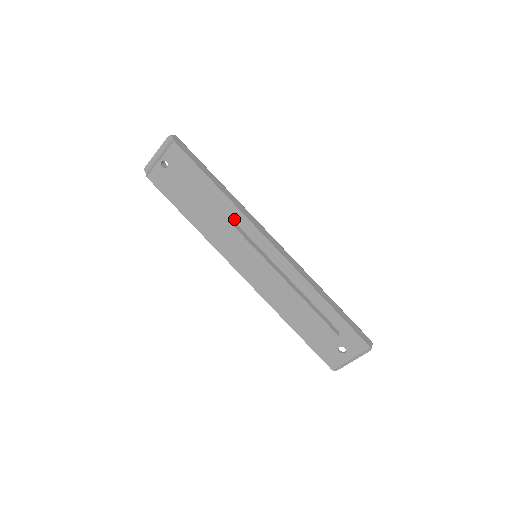
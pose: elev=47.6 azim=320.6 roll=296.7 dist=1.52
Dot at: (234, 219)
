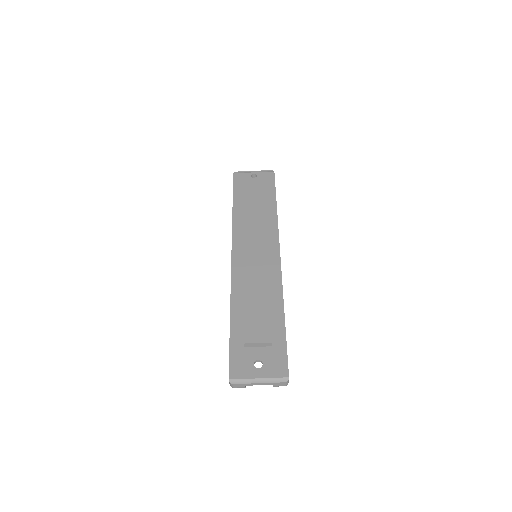
Dot at: (268, 224)
